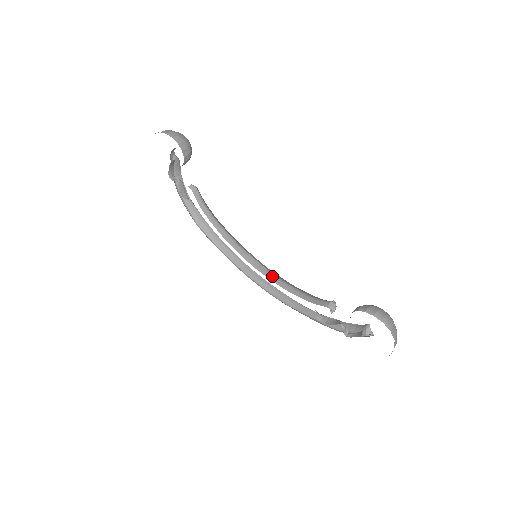
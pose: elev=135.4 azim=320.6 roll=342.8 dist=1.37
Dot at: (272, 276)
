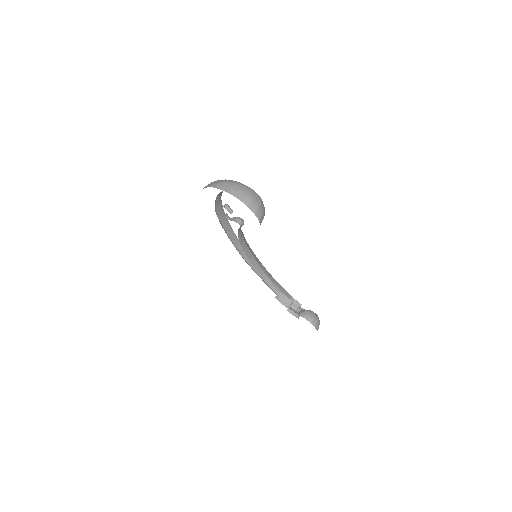
Dot at: (261, 271)
